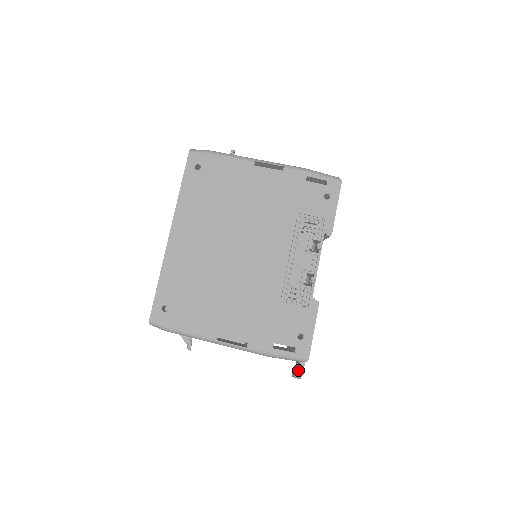
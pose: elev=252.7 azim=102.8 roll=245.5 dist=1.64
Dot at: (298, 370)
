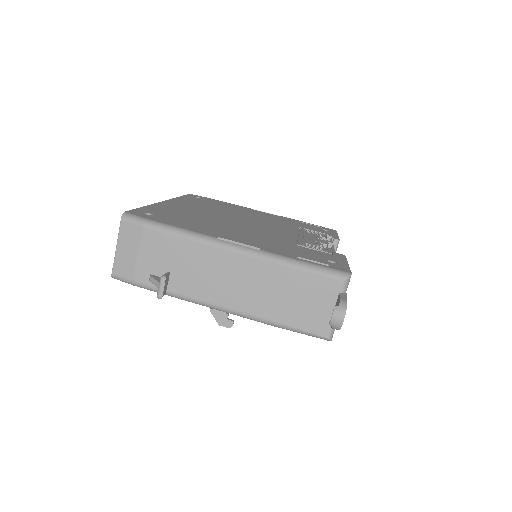
Dot at: (339, 299)
